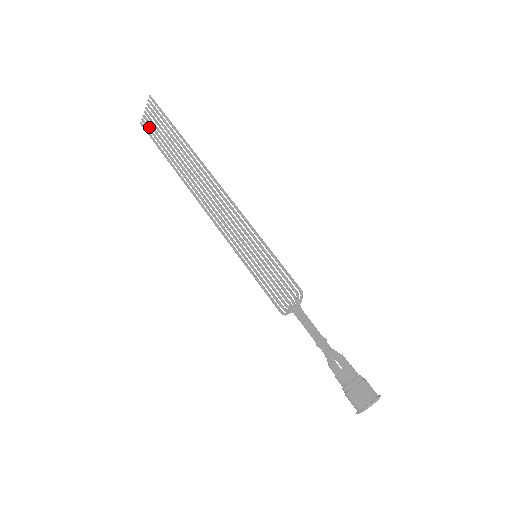
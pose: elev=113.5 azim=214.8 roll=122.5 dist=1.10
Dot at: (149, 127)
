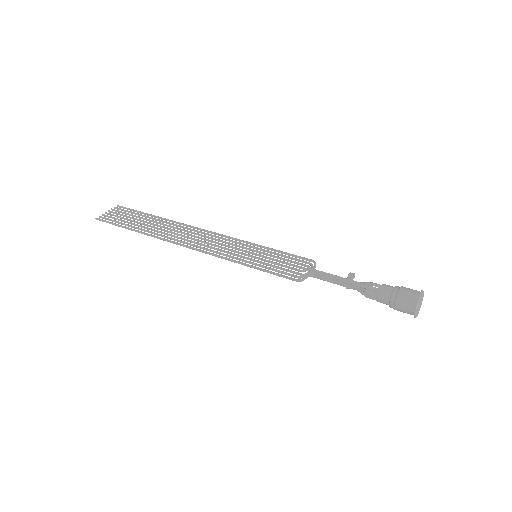
Dot at: (108, 219)
